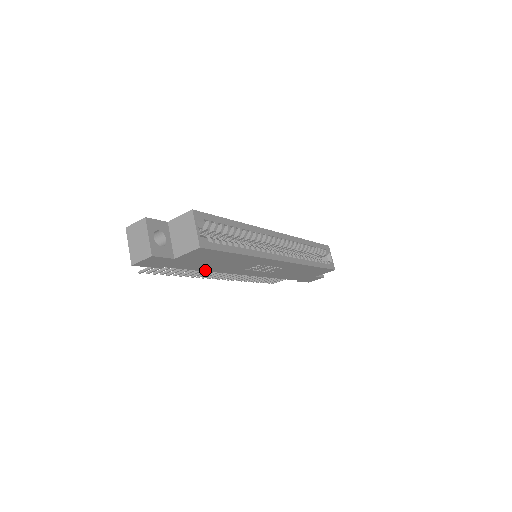
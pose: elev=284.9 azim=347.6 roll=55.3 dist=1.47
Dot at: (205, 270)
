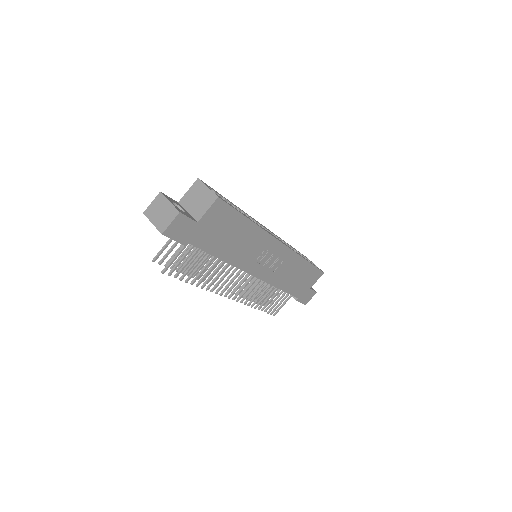
Dot at: (221, 258)
